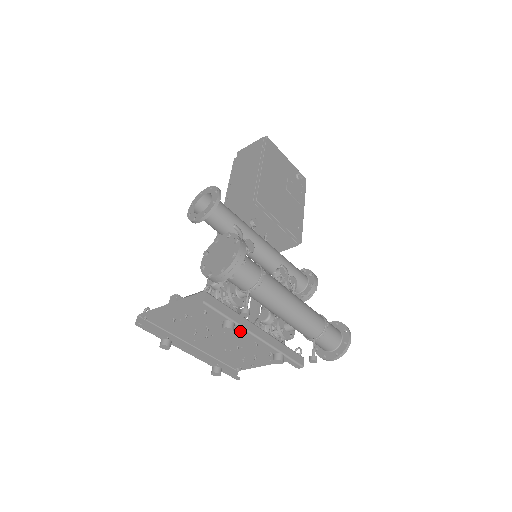
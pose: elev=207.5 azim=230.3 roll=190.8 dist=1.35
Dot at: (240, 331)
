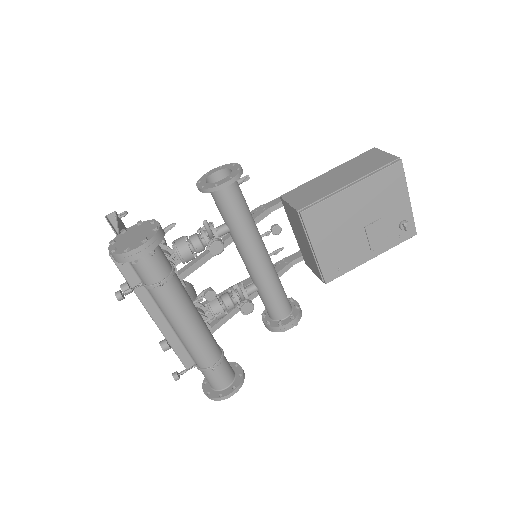
Dot at: (141, 299)
